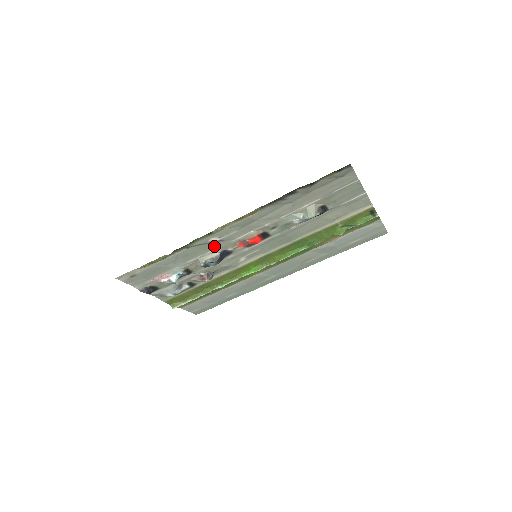
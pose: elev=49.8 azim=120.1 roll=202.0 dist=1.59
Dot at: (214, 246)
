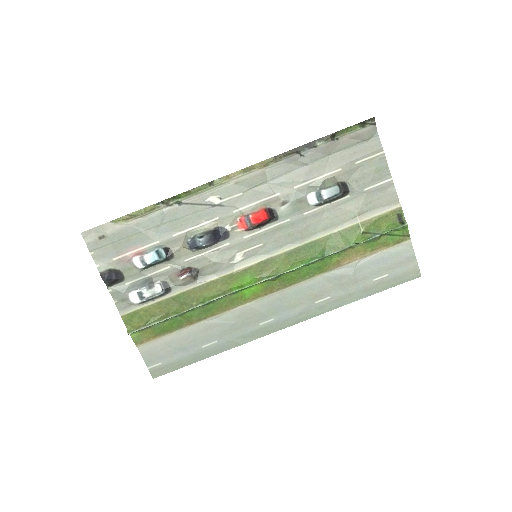
Dot at: (210, 214)
